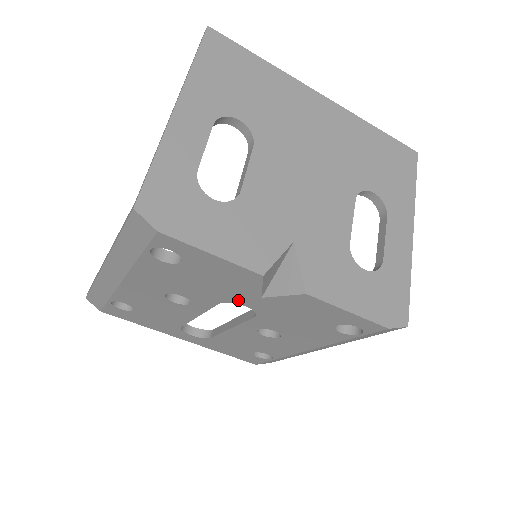
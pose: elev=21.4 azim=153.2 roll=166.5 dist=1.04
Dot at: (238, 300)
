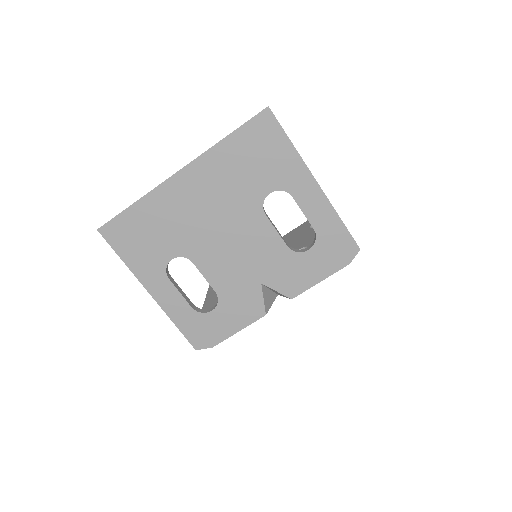
Dot at: occluded
